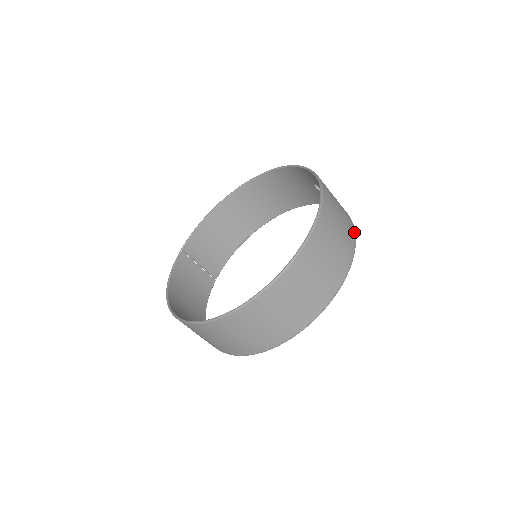
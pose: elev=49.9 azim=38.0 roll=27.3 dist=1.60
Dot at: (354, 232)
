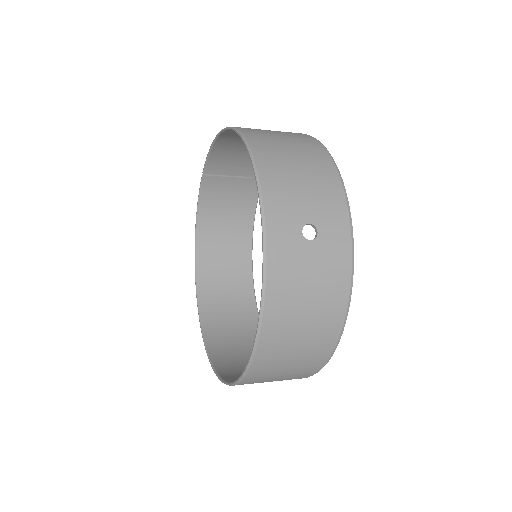
Dot at: (338, 332)
